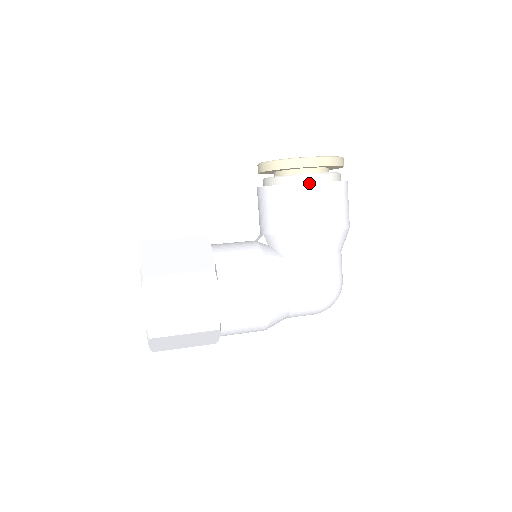
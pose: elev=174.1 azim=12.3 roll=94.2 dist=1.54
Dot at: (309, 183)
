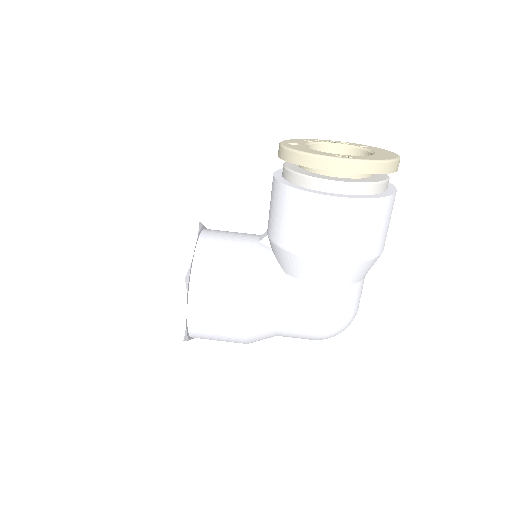
Dot at: (328, 196)
